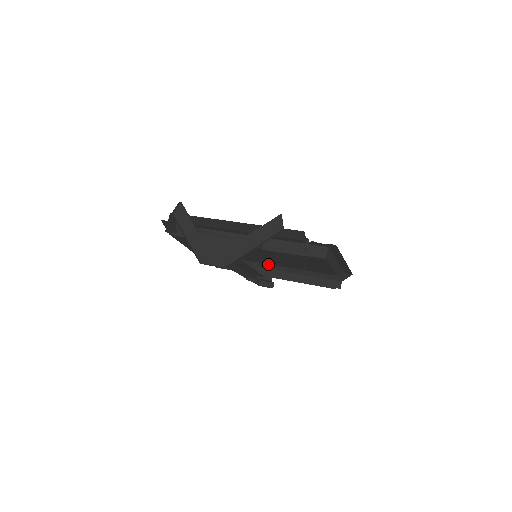
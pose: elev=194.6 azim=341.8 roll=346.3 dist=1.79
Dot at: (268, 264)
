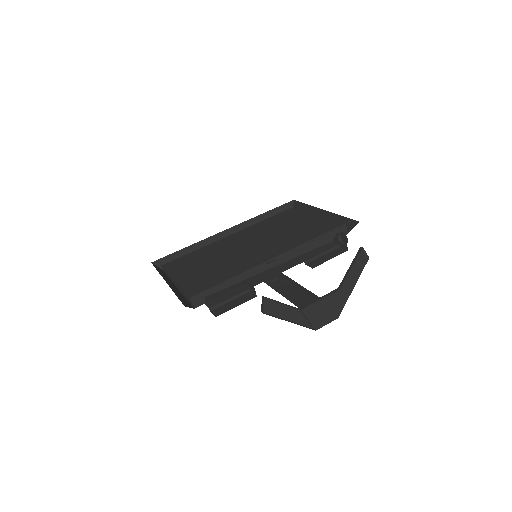
Dot at: (222, 238)
